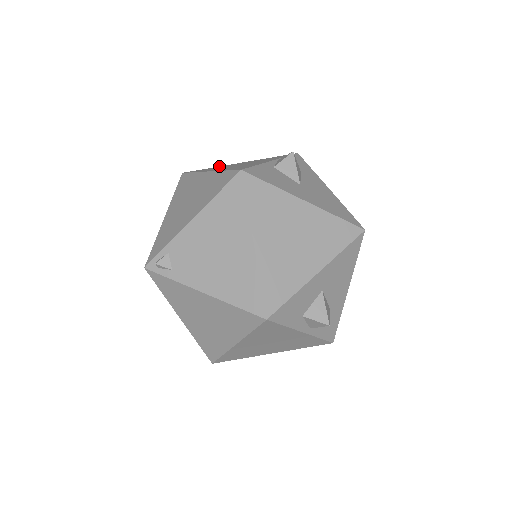
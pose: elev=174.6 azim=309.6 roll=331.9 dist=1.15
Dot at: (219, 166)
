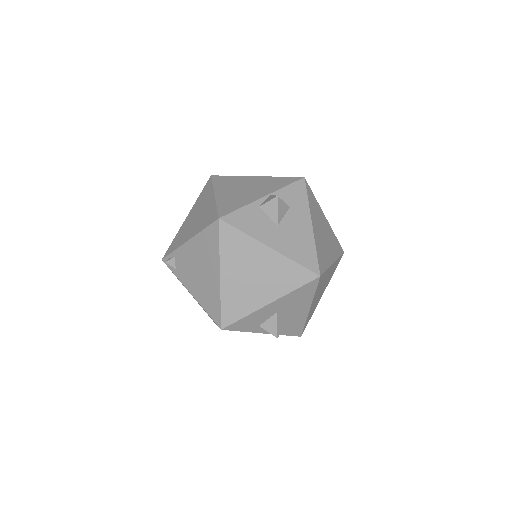
Dot at: (239, 176)
